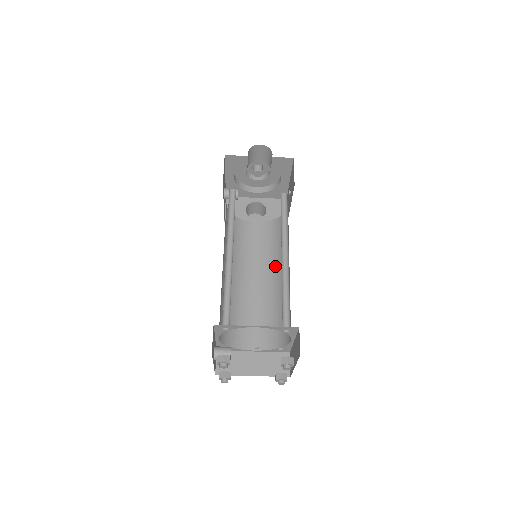
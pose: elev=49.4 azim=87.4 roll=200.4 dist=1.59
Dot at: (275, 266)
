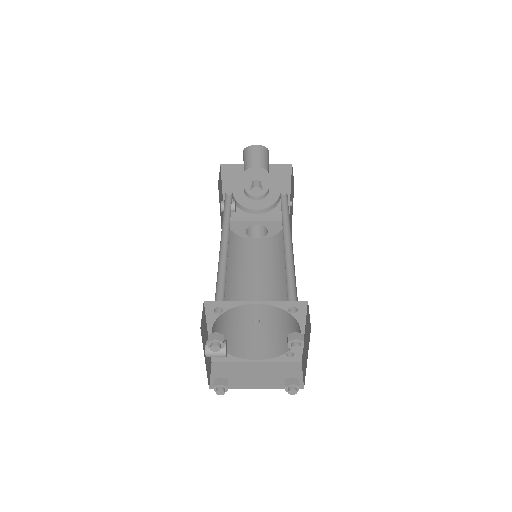
Dot at: (279, 274)
